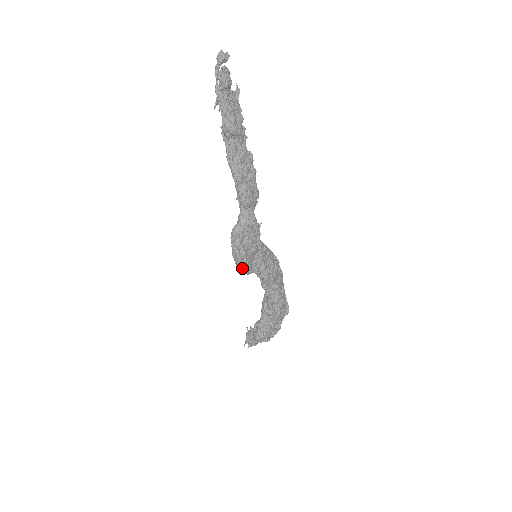
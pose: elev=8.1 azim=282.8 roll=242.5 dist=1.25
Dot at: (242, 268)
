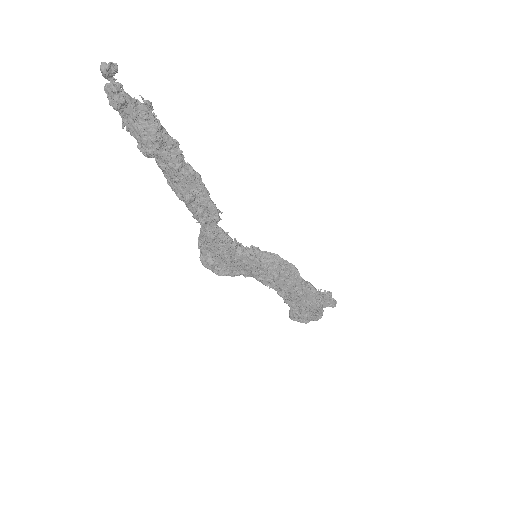
Dot at: (216, 273)
